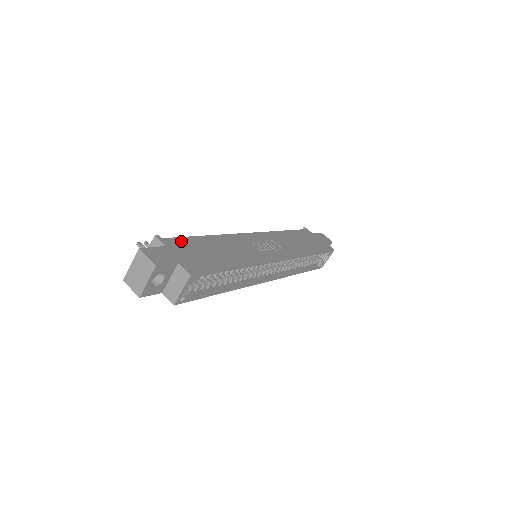
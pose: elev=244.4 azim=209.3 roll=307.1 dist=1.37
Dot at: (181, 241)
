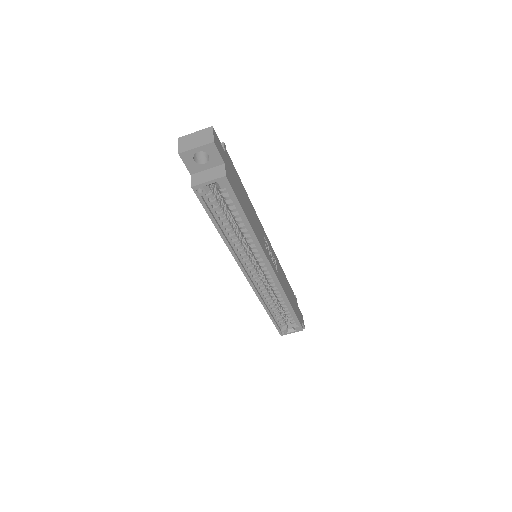
Dot at: (233, 167)
